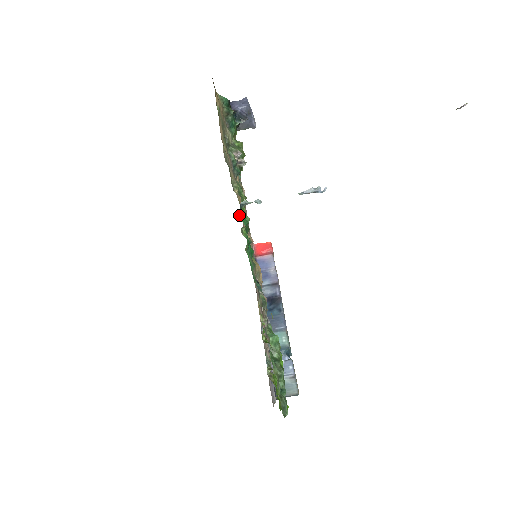
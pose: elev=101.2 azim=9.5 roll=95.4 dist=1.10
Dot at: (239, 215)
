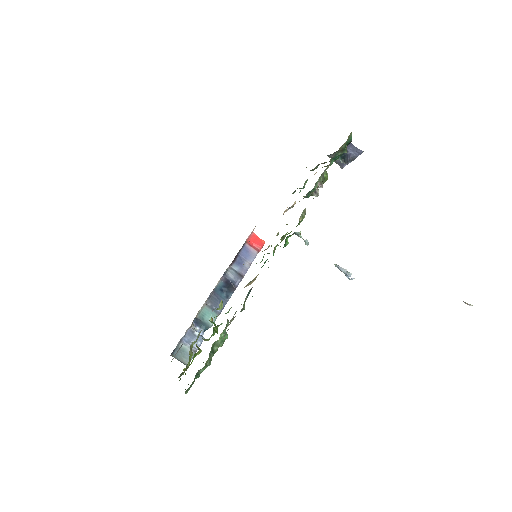
Dot at: (286, 237)
